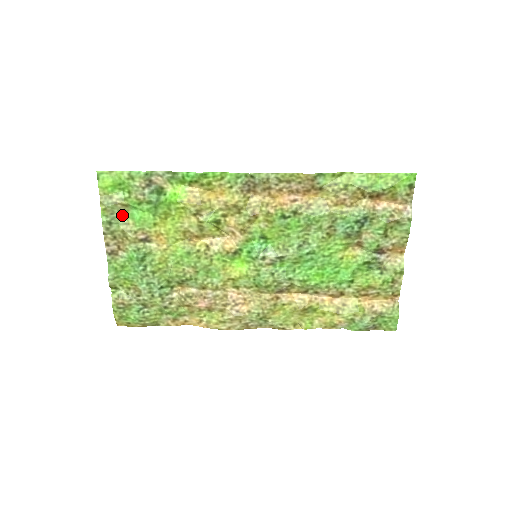
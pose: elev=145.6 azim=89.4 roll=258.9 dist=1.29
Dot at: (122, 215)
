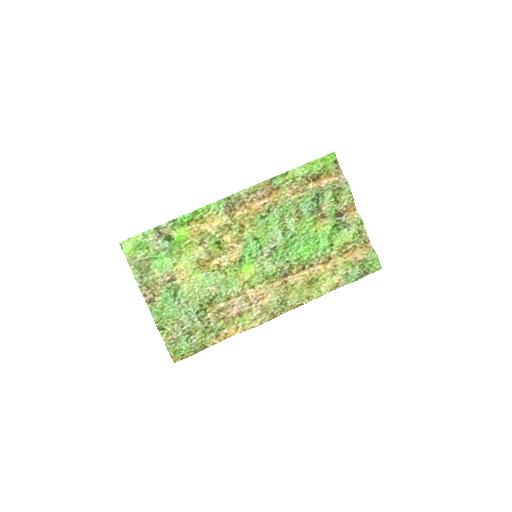
Dot at: (148, 268)
